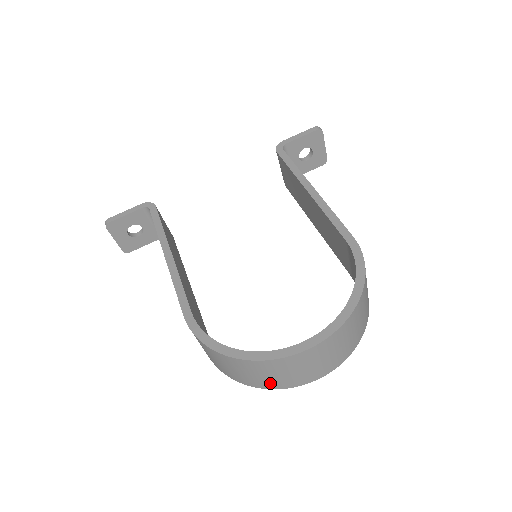
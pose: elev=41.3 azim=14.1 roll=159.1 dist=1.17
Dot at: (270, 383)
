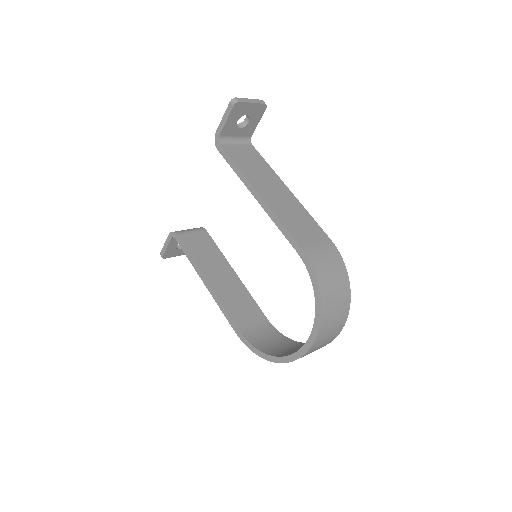
Dot at: occluded
